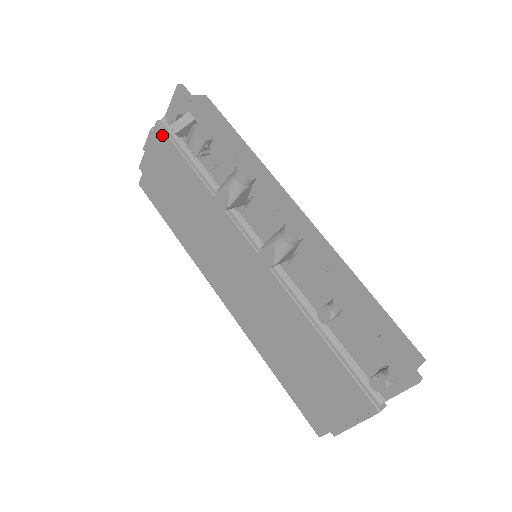
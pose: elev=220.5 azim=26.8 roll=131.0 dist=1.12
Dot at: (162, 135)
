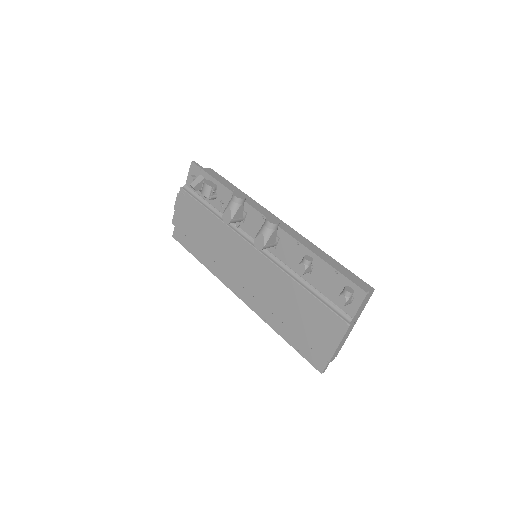
Dot at: (185, 195)
